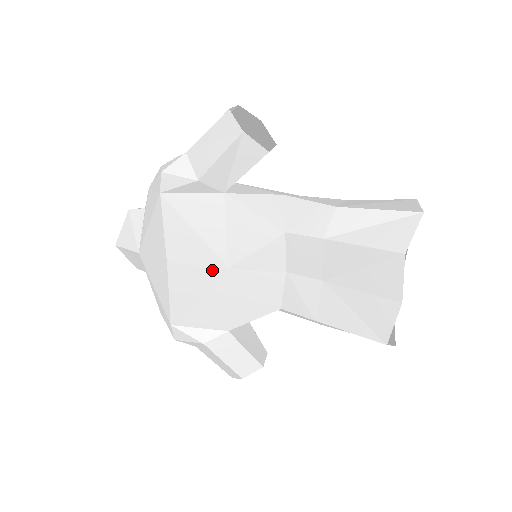
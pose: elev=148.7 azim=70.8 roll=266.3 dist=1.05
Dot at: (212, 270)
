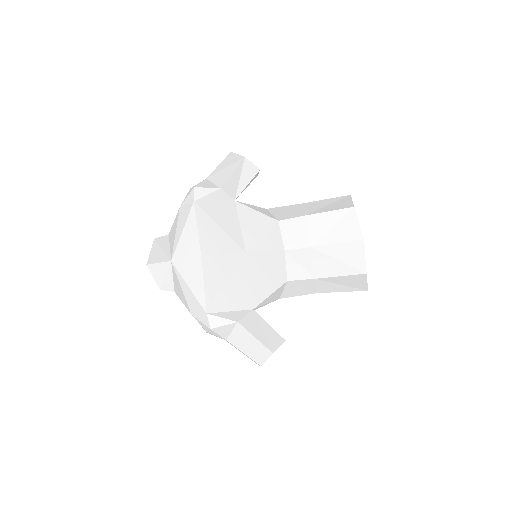
Dot at: (235, 256)
